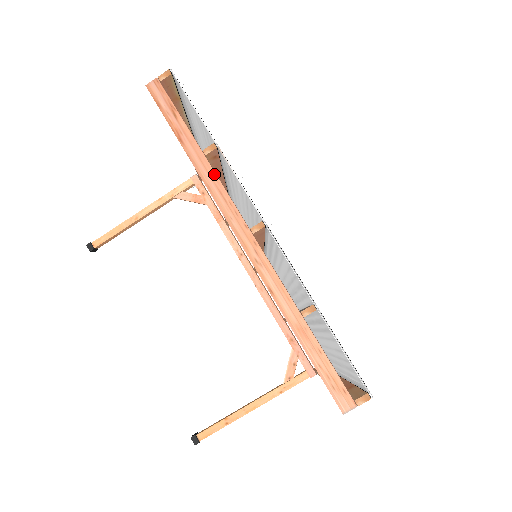
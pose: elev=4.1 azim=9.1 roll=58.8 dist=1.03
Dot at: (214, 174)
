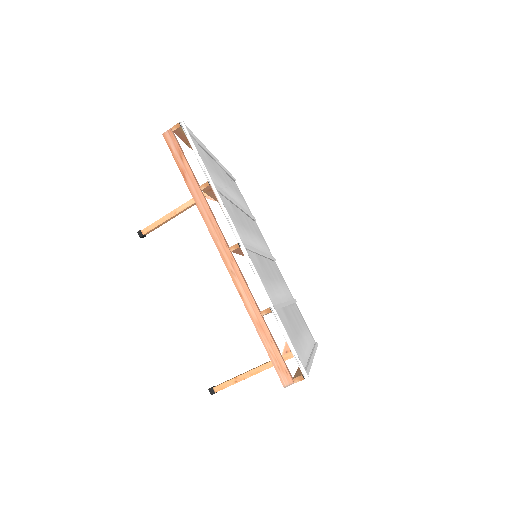
Dot at: (206, 205)
